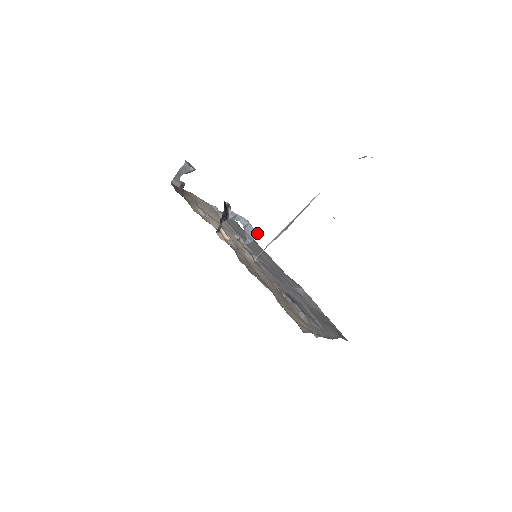
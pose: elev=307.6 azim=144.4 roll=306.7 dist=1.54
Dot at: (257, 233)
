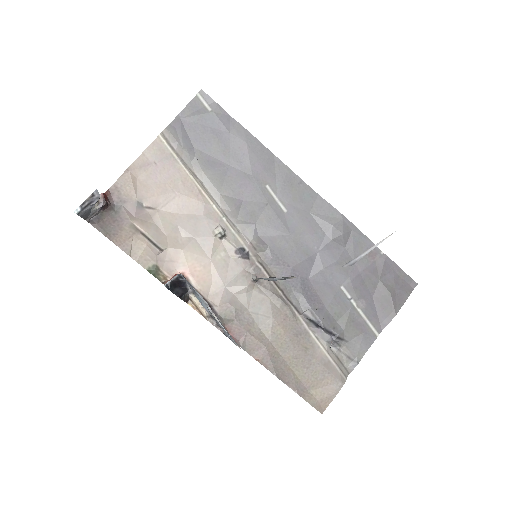
Dot at: (230, 338)
